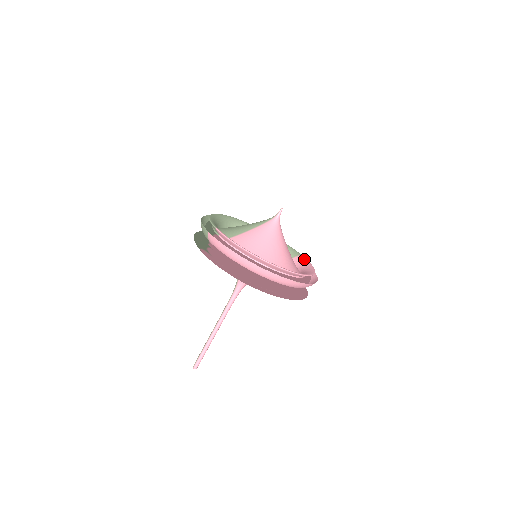
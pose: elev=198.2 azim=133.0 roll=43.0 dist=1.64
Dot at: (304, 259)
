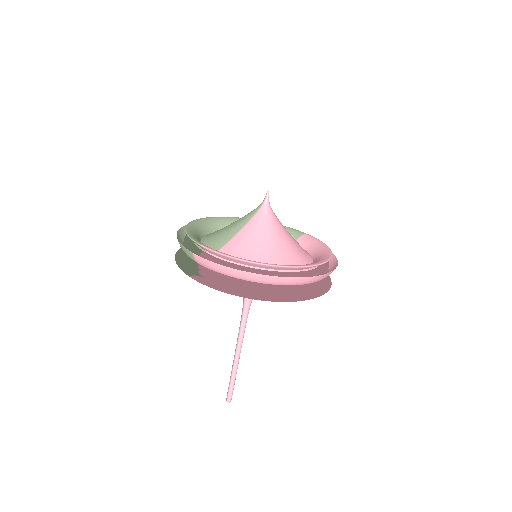
Dot at: (310, 237)
